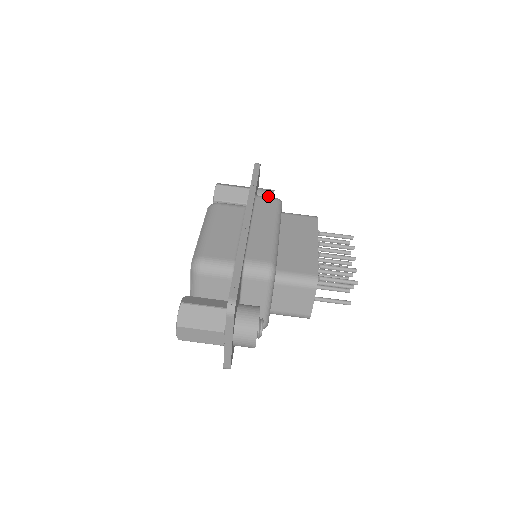
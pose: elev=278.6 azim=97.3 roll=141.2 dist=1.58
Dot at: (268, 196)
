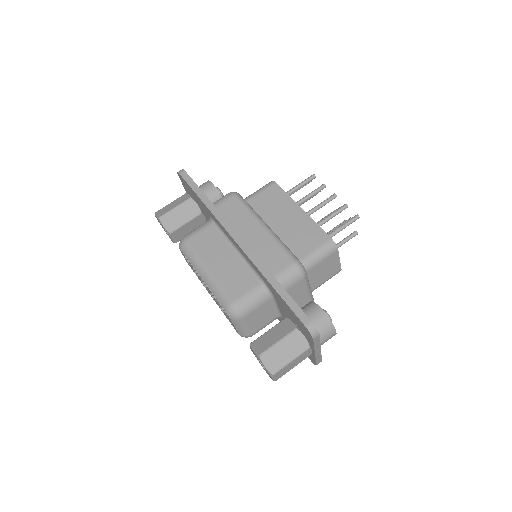
Dot at: (212, 192)
